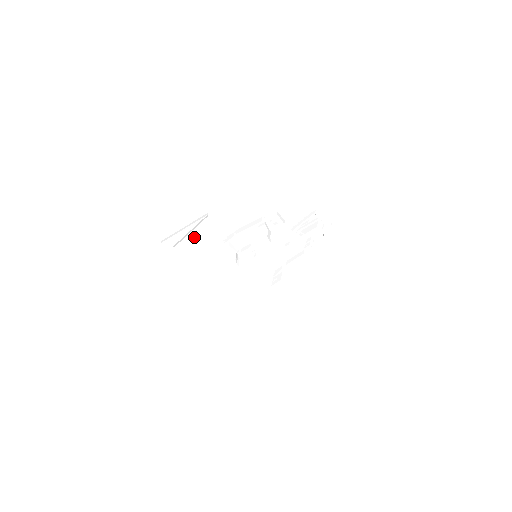
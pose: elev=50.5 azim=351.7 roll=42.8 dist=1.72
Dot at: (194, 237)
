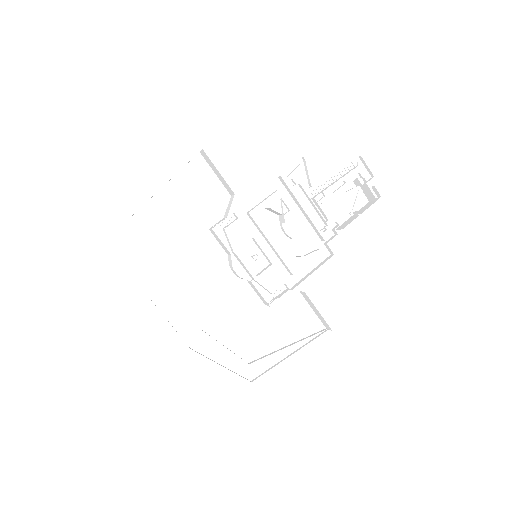
Dot at: (175, 204)
